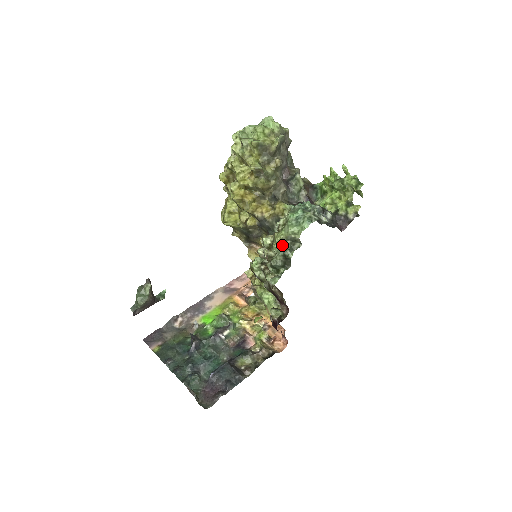
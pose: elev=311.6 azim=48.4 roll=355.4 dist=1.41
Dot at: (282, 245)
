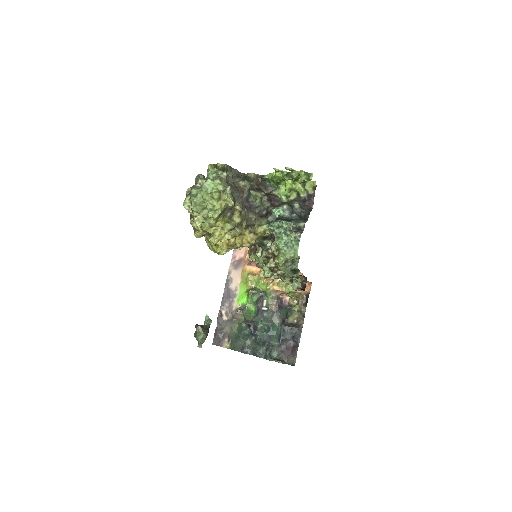
Dot at: (285, 264)
